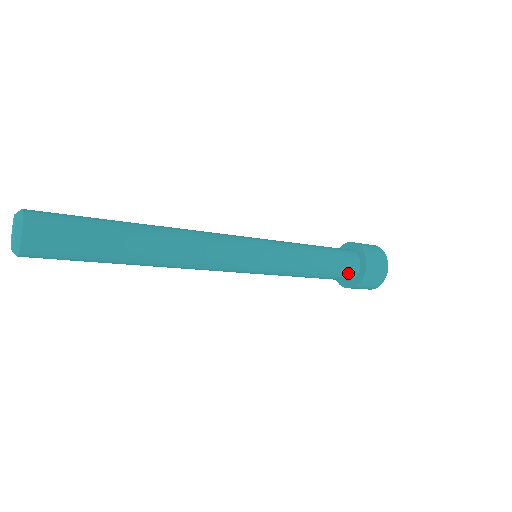
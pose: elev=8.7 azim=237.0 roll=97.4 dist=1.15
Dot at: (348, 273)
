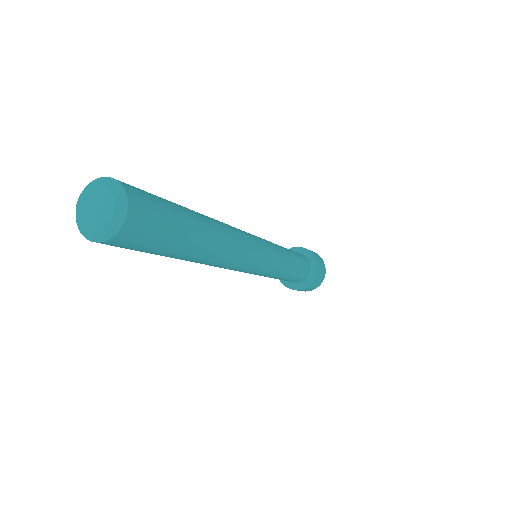
Dot at: (307, 263)
